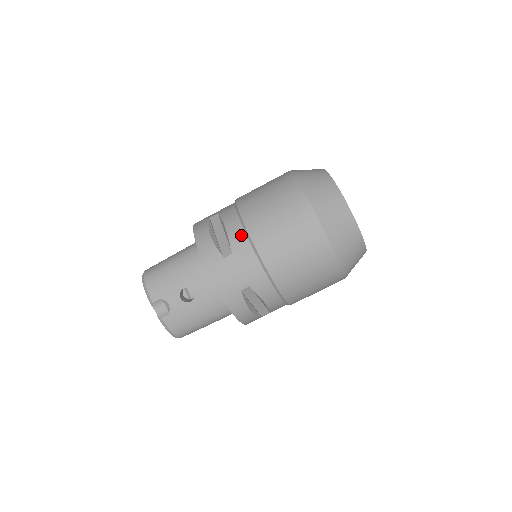
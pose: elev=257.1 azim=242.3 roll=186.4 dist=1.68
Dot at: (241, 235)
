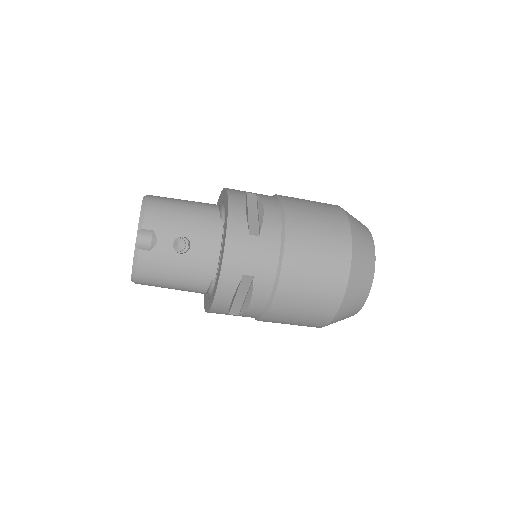
Dot at: (277, 226)
